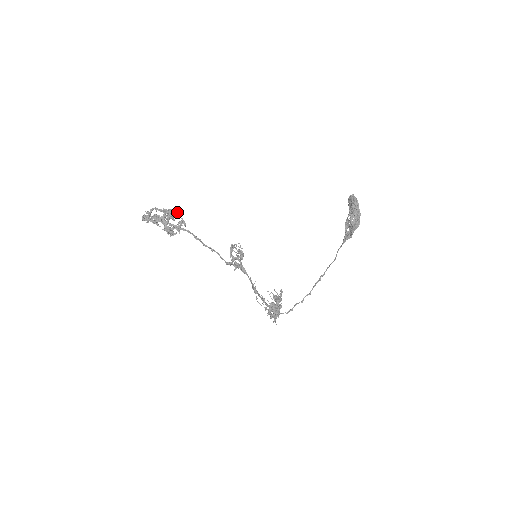
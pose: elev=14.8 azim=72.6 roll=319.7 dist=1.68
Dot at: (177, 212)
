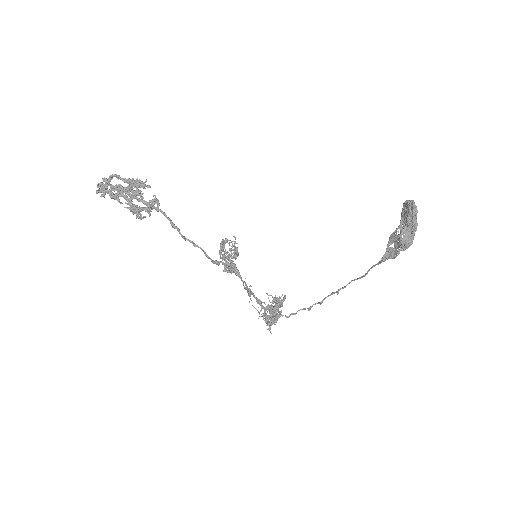
Dot at: (148, 186)
